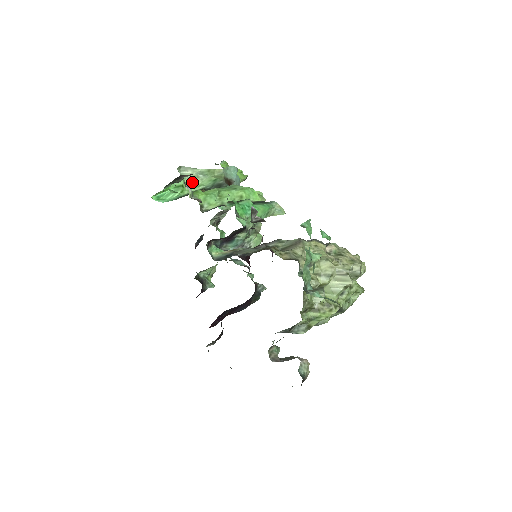
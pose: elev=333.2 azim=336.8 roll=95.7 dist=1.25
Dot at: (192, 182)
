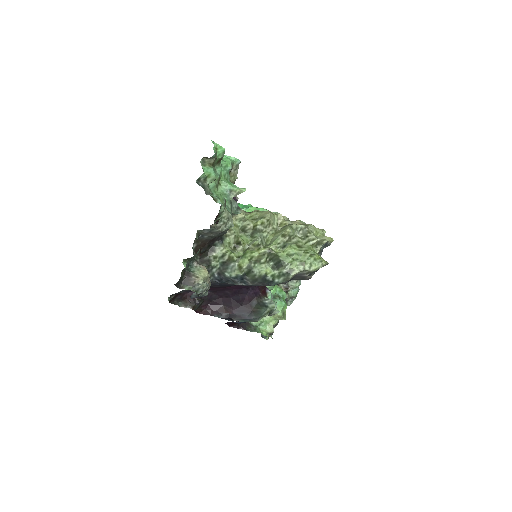
Dot at: occluded
